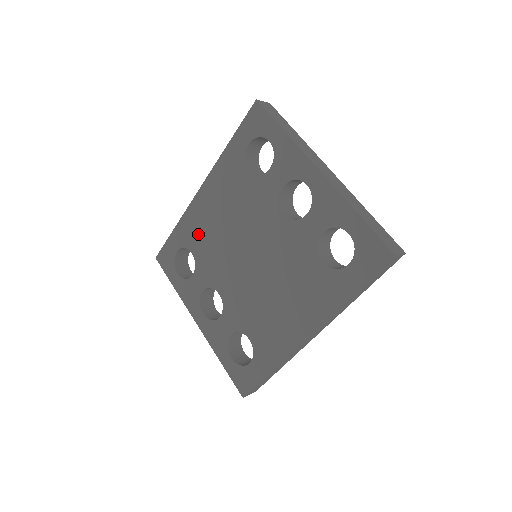
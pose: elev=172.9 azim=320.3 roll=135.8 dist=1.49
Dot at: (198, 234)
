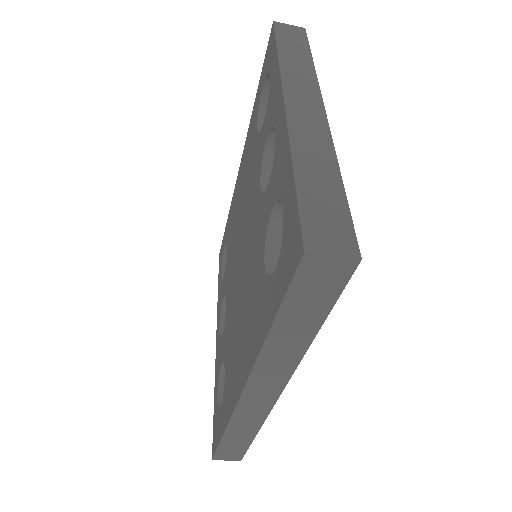
Dot at: (232, 224)
